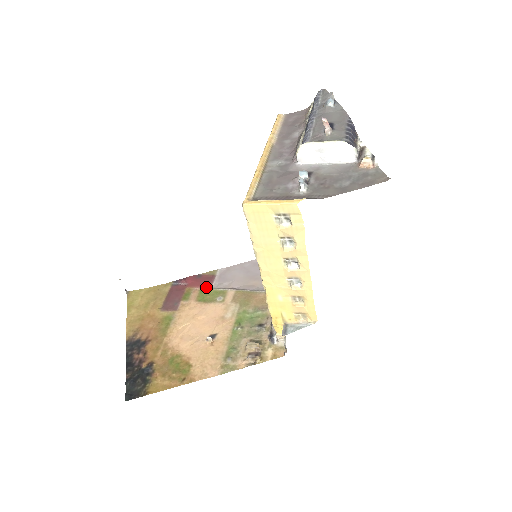
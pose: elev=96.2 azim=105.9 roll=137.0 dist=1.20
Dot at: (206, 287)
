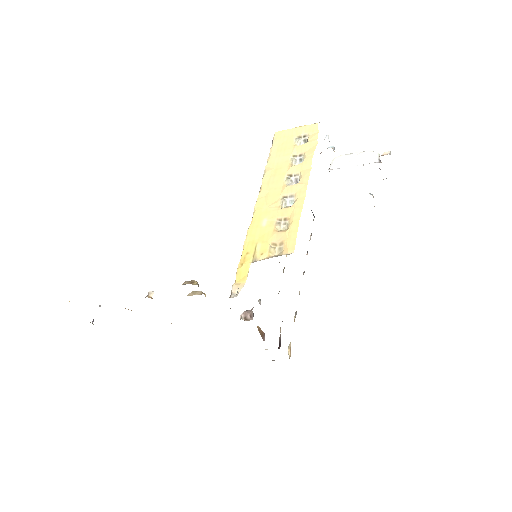
Dot at: occluded
